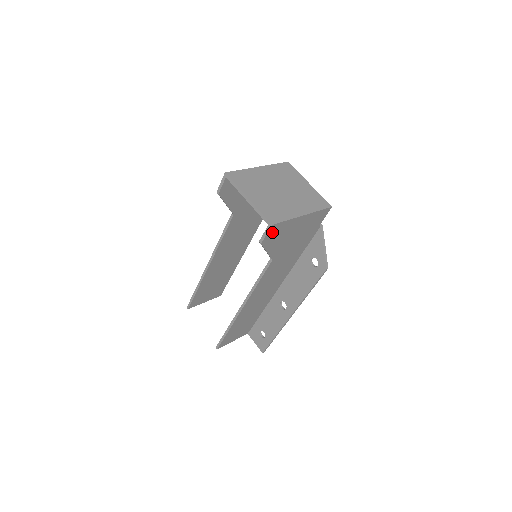
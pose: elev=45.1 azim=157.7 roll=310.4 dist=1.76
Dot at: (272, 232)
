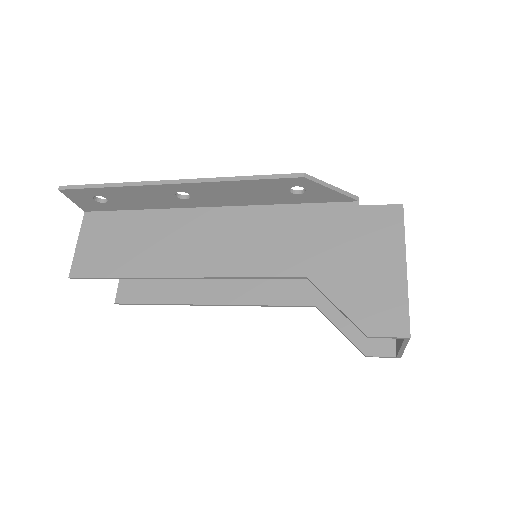
Dot at: (384, 347)
